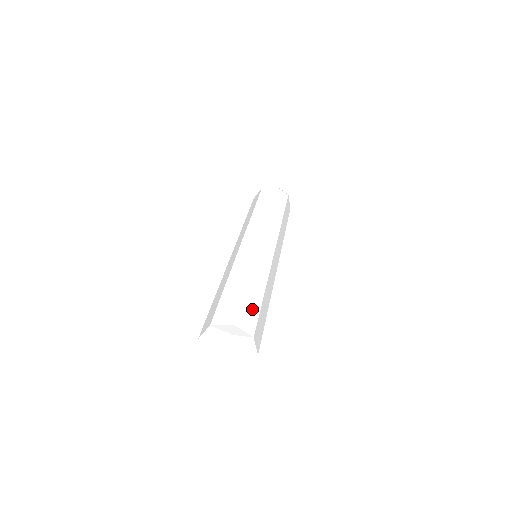
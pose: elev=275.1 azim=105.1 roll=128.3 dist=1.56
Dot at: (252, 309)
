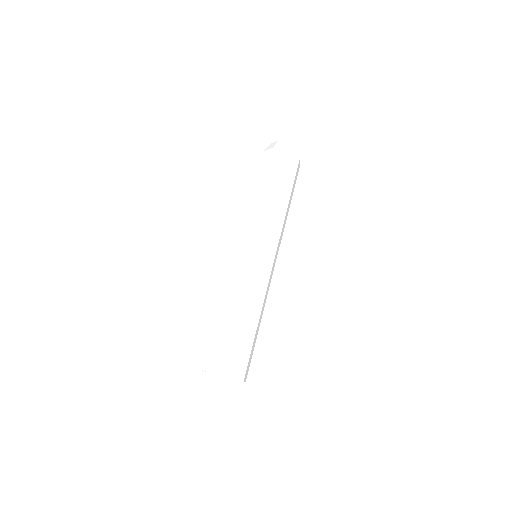
Dot at: (245, 352)
